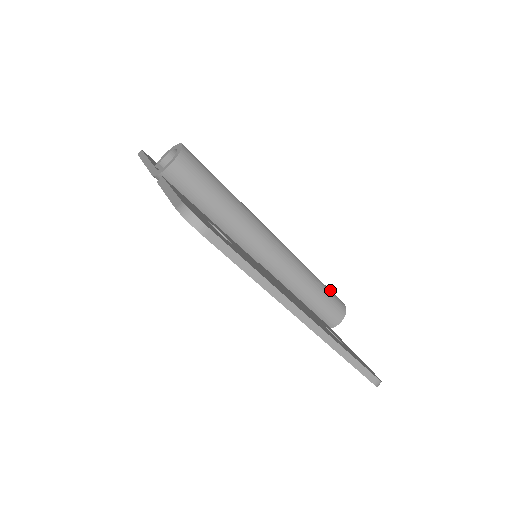
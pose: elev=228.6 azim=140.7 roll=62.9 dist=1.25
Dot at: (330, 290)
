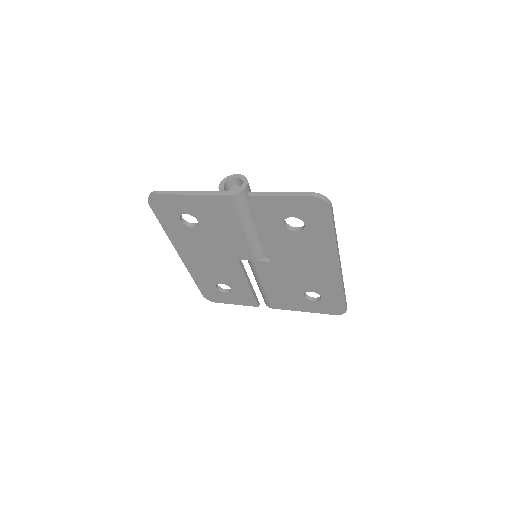
Dot at: occluded
